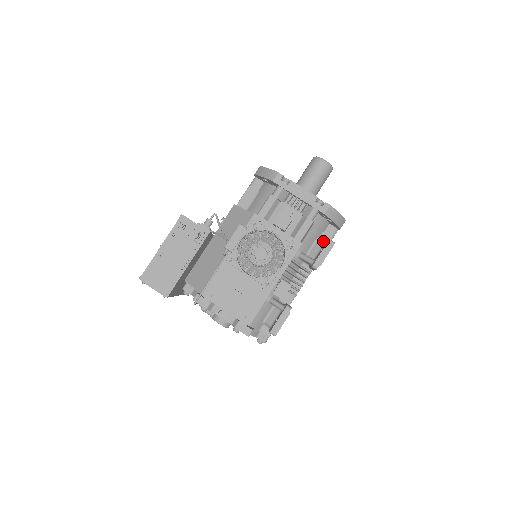
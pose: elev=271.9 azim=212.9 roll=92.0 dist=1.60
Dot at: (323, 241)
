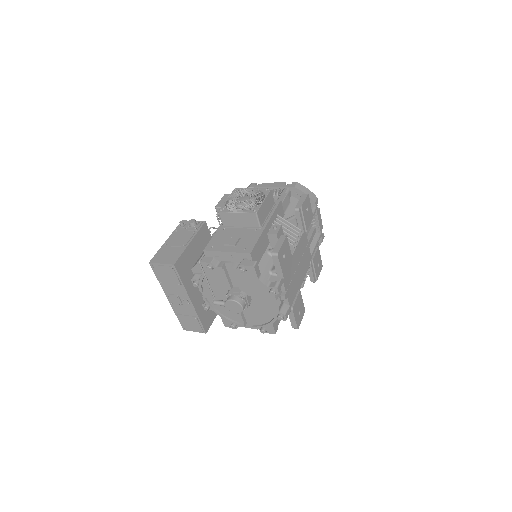
Dot at: occluded
